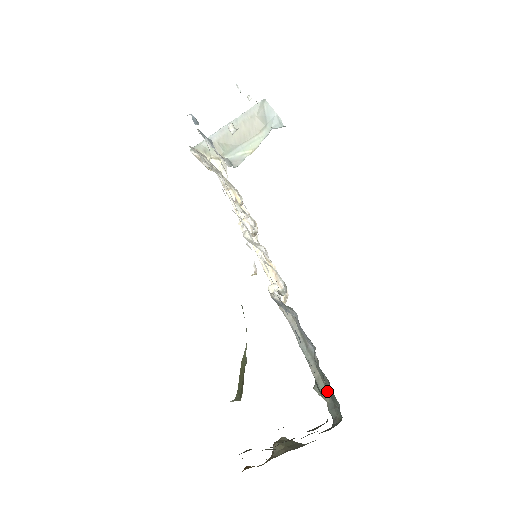
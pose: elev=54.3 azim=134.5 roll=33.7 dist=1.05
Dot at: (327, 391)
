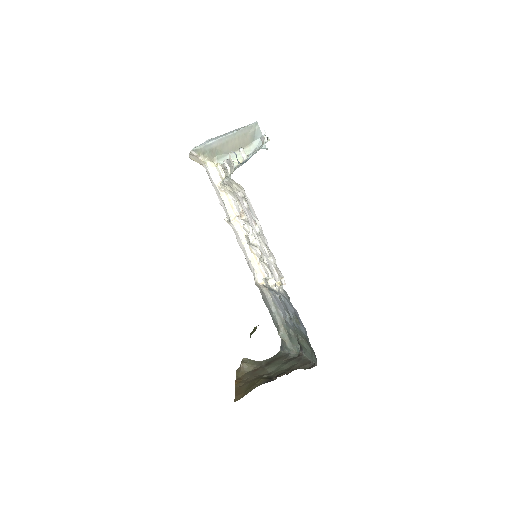
Dot at: (287, 336)
